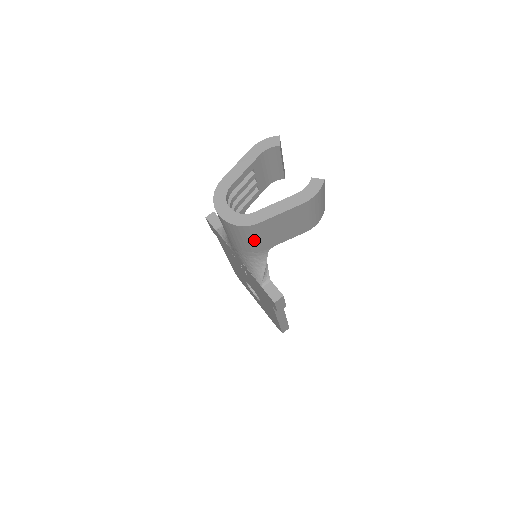
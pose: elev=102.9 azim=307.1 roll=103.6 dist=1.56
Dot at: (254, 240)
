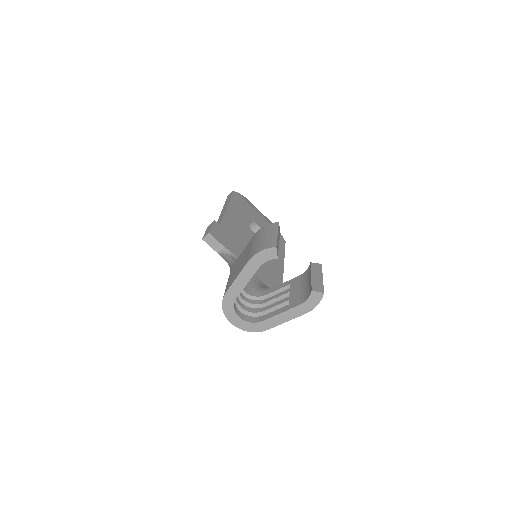
Dot at: occluded
